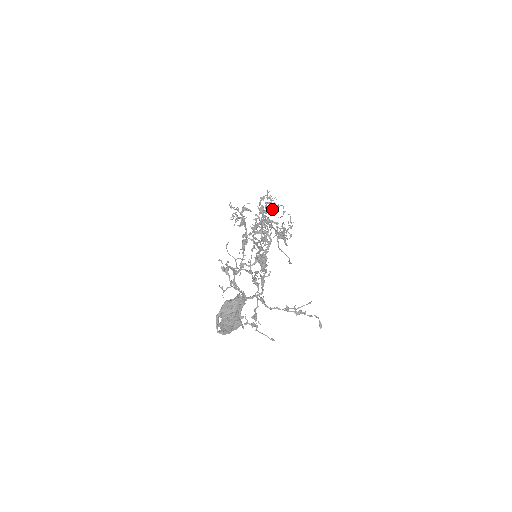
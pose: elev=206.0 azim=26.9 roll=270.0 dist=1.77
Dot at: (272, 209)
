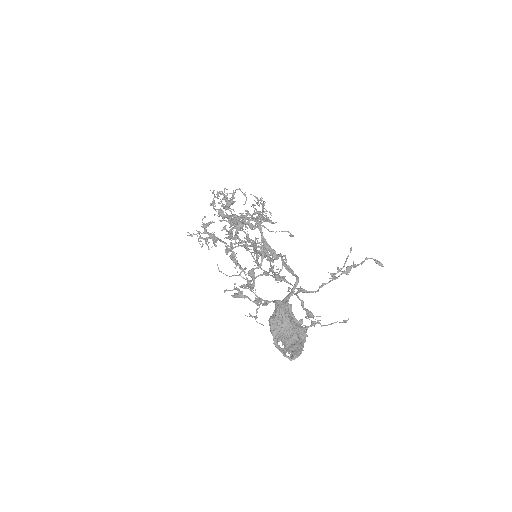
Dot at: (231, 201)
